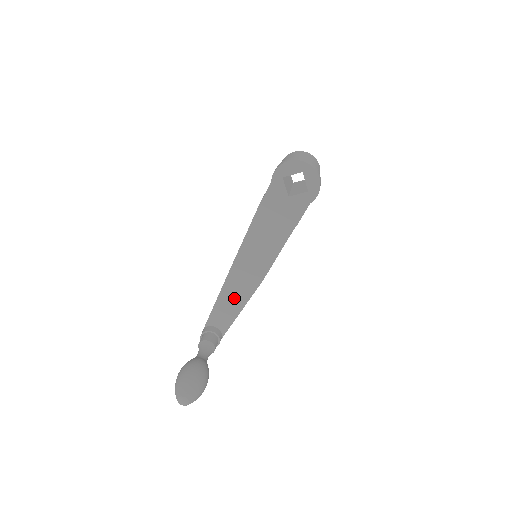
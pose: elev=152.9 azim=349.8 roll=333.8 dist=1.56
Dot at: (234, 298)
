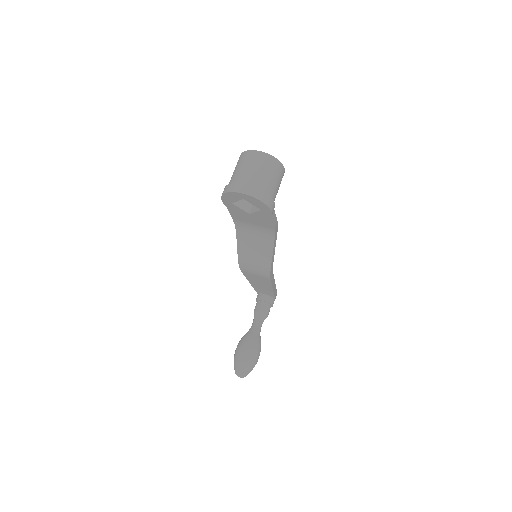
Dot at: (260, 283)
